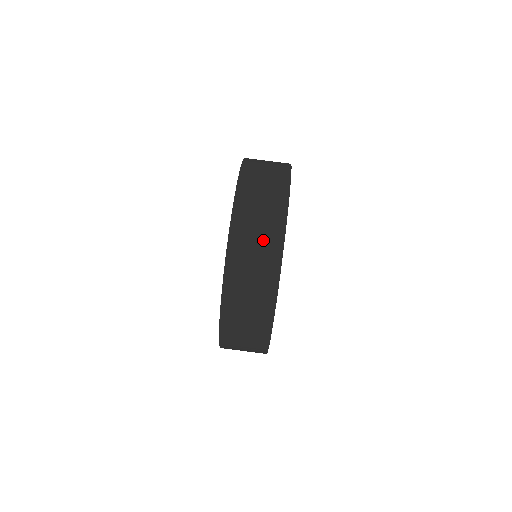
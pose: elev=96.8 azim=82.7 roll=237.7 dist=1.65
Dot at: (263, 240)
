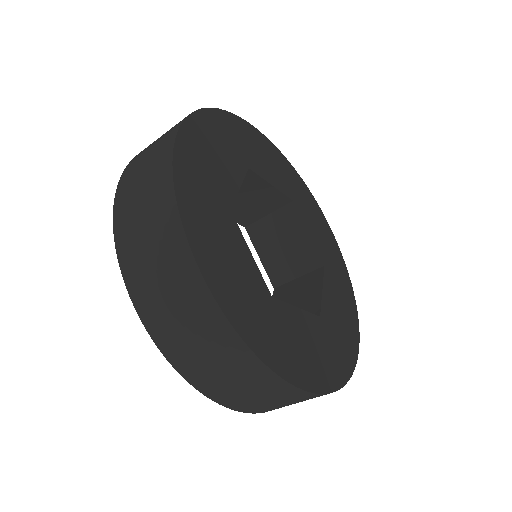
Dot at: (291, 402)
